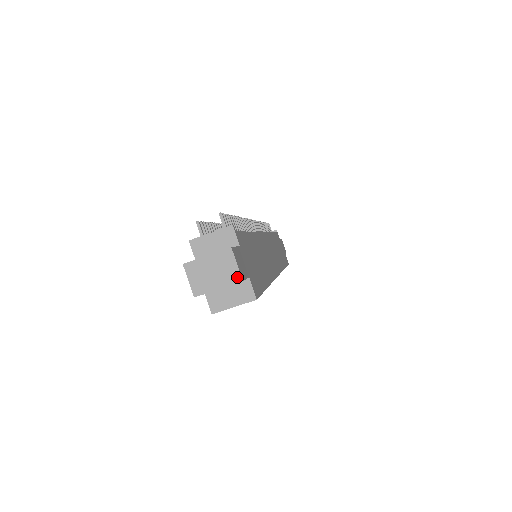
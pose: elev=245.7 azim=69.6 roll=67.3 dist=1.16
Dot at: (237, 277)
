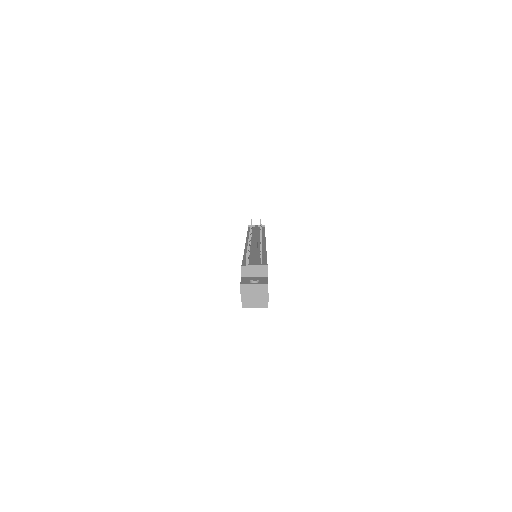
Dot at: (266, 299)
